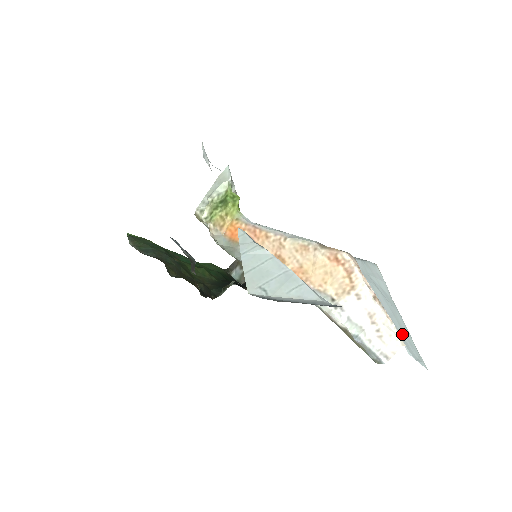
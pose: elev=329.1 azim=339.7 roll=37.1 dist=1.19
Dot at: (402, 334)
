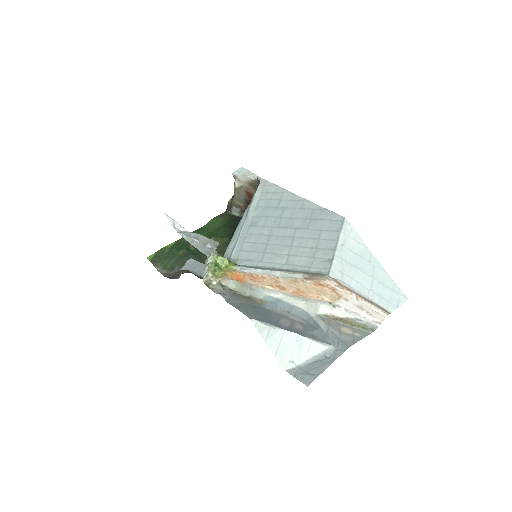
Dot at: (384, 293)
